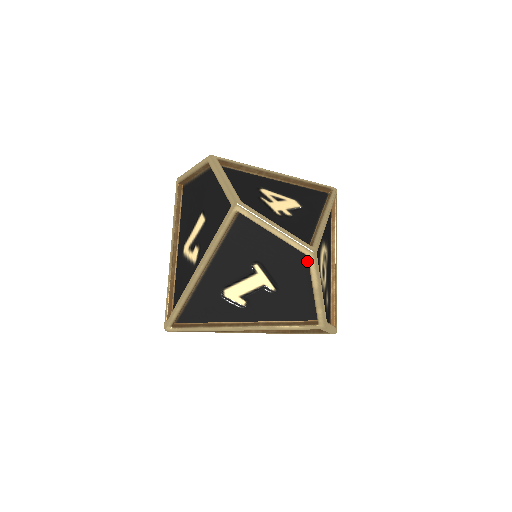
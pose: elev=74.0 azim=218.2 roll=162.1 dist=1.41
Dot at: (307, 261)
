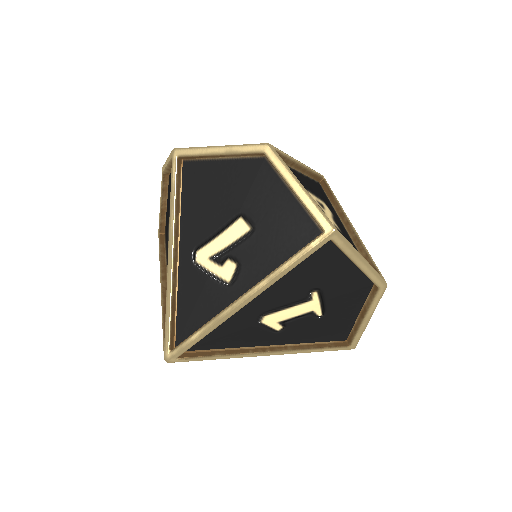
Dot at: (370, 290)
